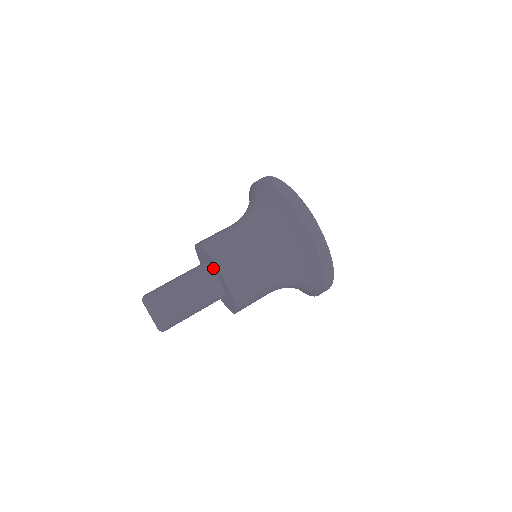
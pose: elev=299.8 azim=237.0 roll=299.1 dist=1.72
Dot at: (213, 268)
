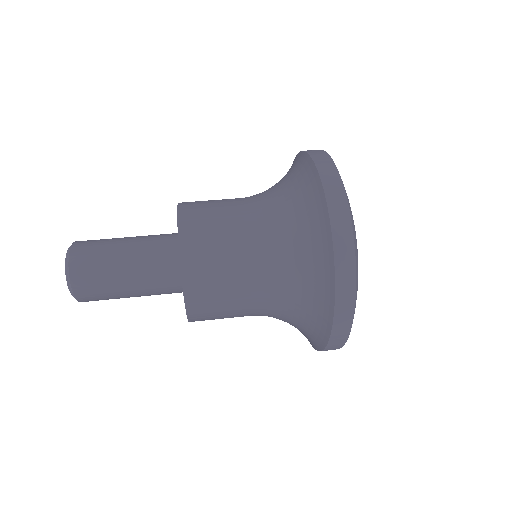
Dot at: occluded
